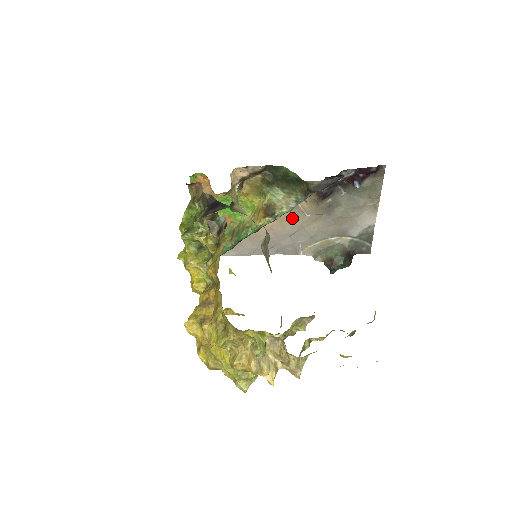
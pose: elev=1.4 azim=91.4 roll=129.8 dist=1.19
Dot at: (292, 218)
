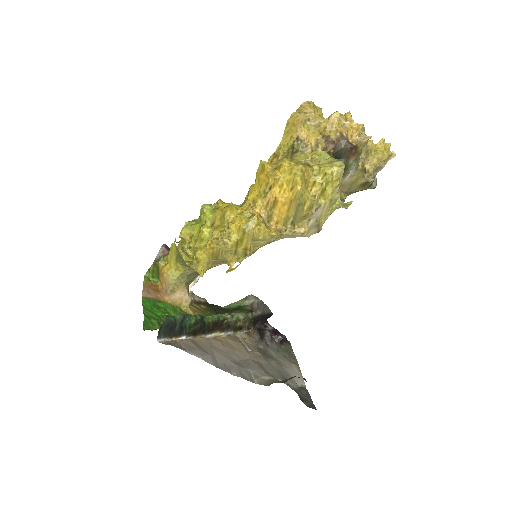
Dot at: (237, 346)
